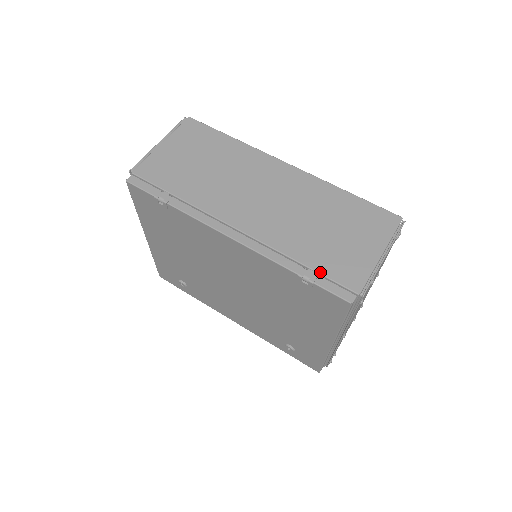
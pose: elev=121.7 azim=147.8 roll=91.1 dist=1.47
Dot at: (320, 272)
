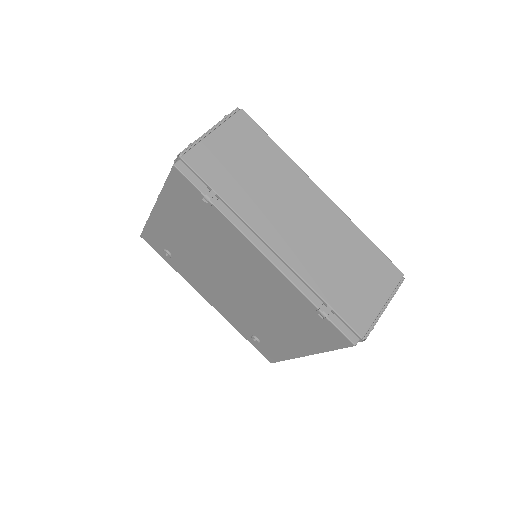
Dot at: (336, 311)
